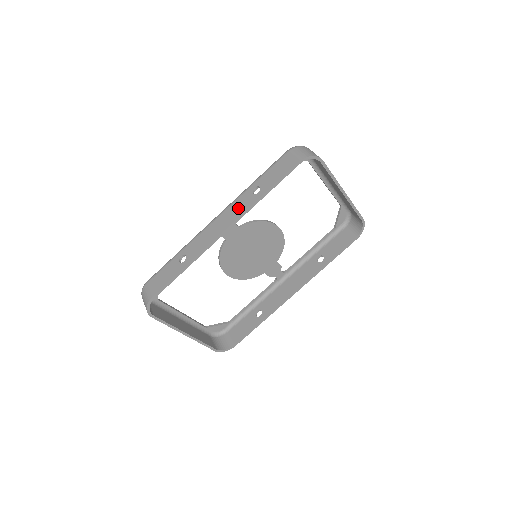
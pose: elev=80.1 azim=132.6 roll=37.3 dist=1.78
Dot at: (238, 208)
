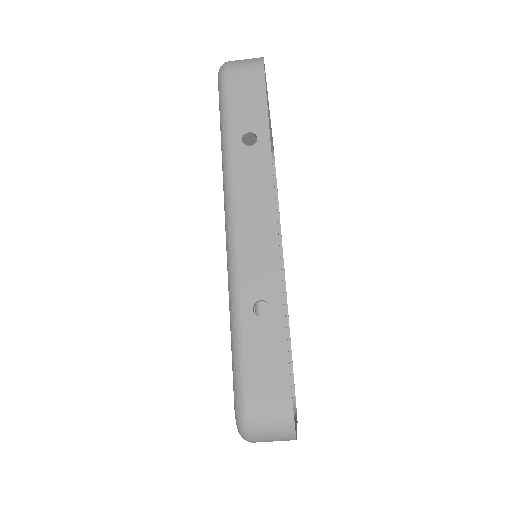
Dot at: (255, 177)
